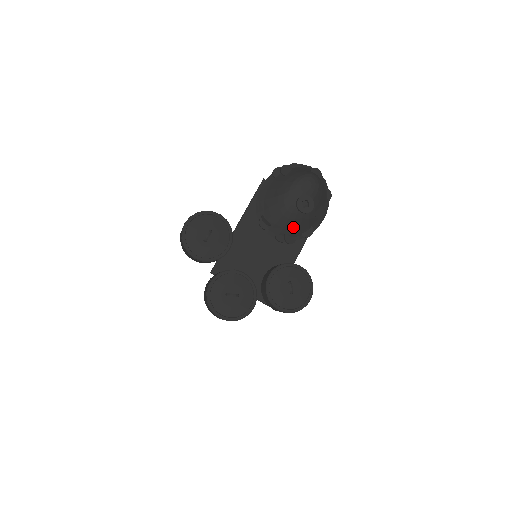
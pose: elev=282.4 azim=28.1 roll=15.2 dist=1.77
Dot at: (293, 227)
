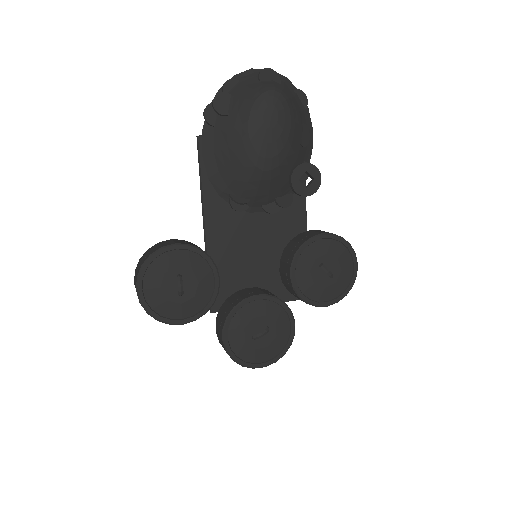
Dot at: (282, 184)
